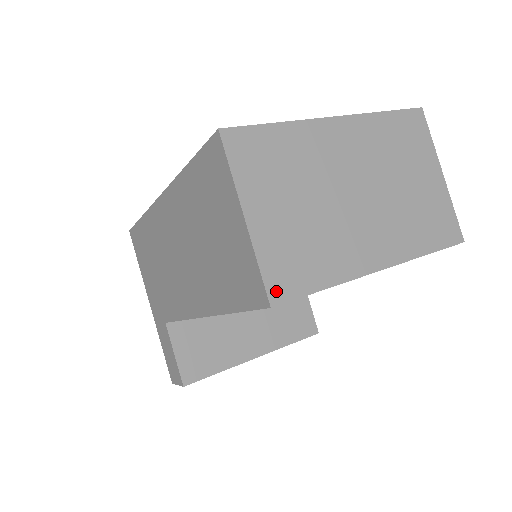
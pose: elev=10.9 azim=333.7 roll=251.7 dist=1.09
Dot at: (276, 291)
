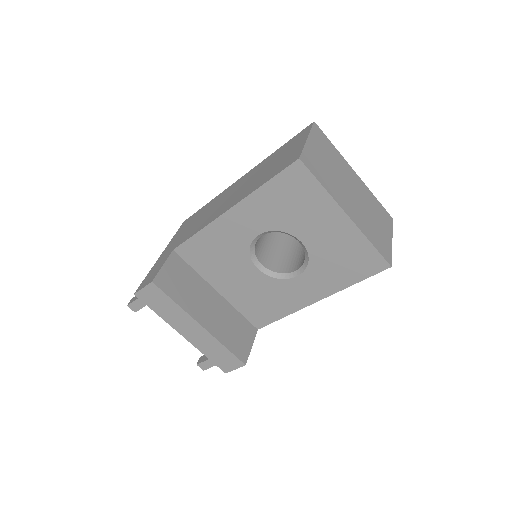
Dot at: (304, 159)
